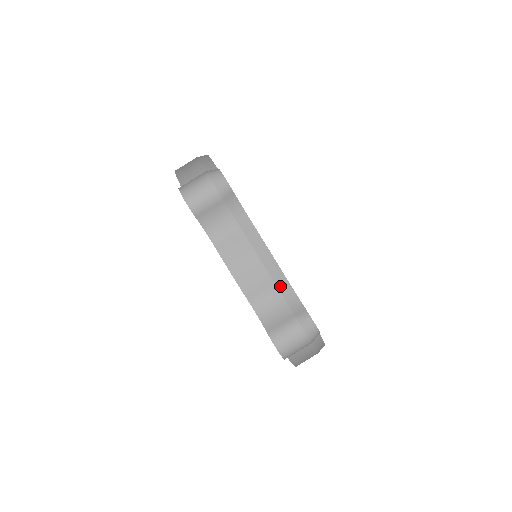
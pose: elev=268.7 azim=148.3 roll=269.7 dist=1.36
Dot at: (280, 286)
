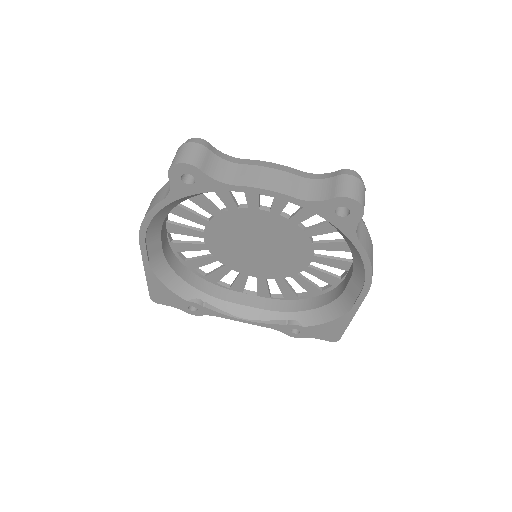
Dot at: (304, 176)
